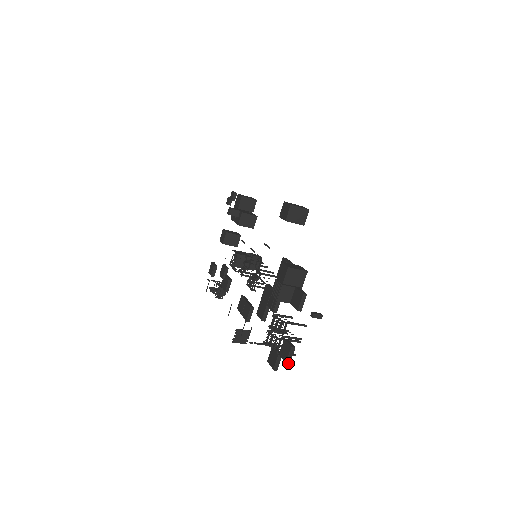
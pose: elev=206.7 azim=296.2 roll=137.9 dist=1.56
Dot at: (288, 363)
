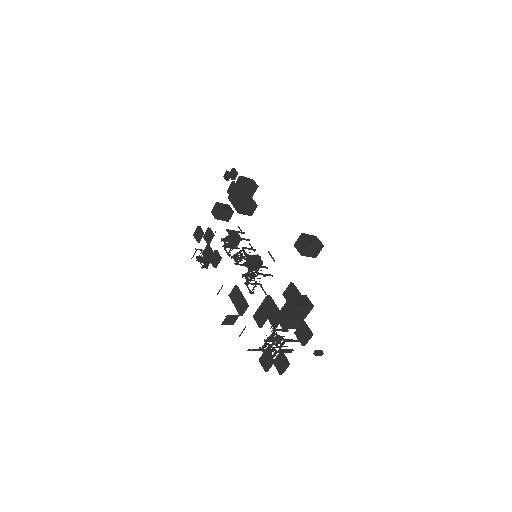
Dot at: (281, 374)
